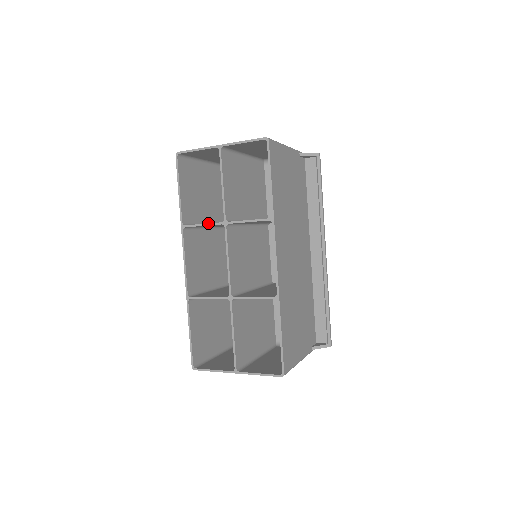
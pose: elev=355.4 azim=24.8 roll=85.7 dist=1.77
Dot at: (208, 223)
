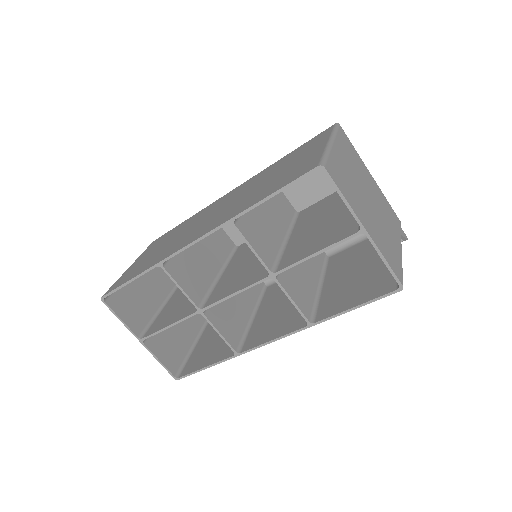
Dot at: (258, 255)
